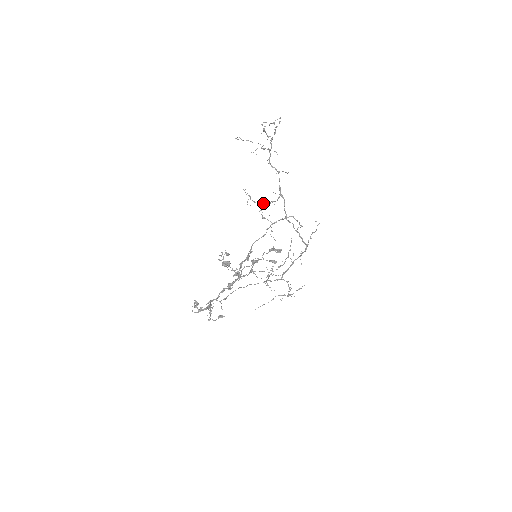
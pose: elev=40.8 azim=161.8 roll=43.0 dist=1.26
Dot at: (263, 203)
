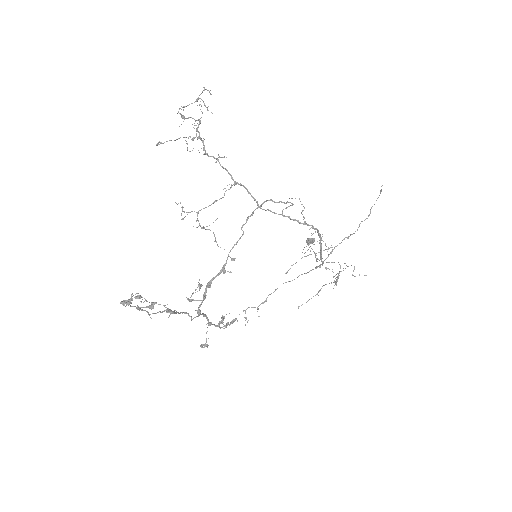
Dot at: (199, 210)
